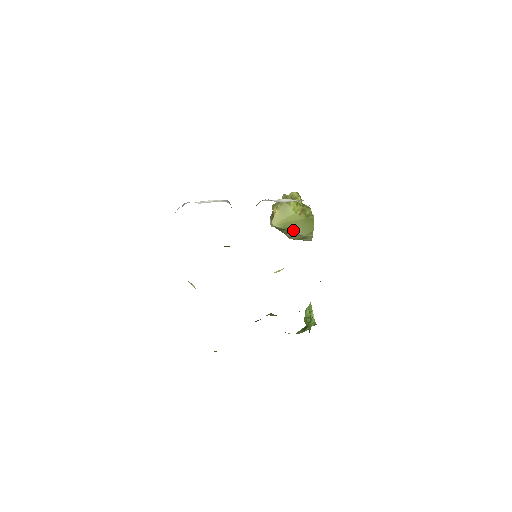
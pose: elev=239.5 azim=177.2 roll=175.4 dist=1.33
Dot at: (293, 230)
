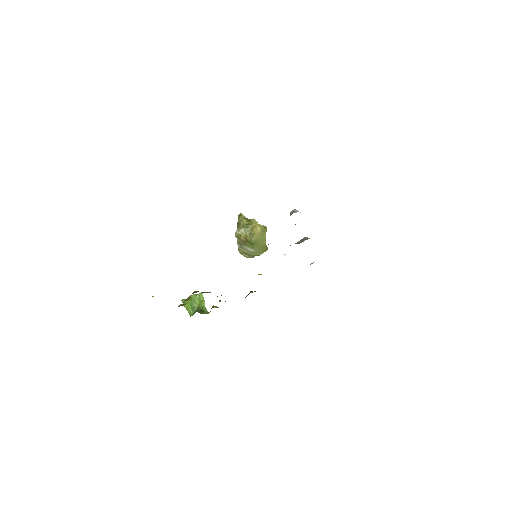
Dot at: (254, 247)
